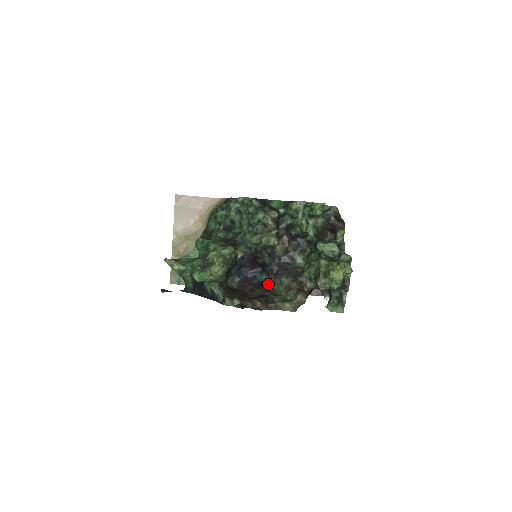
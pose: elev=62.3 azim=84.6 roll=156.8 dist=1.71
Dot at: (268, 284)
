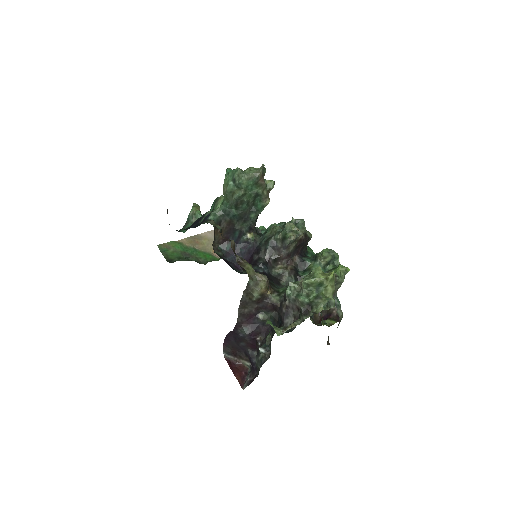
Dot at: (243, 268)
